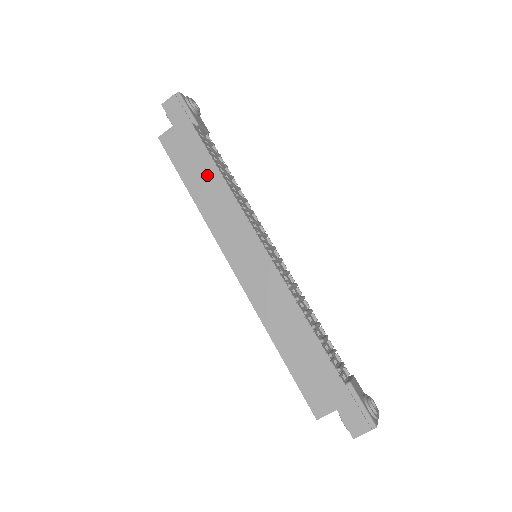
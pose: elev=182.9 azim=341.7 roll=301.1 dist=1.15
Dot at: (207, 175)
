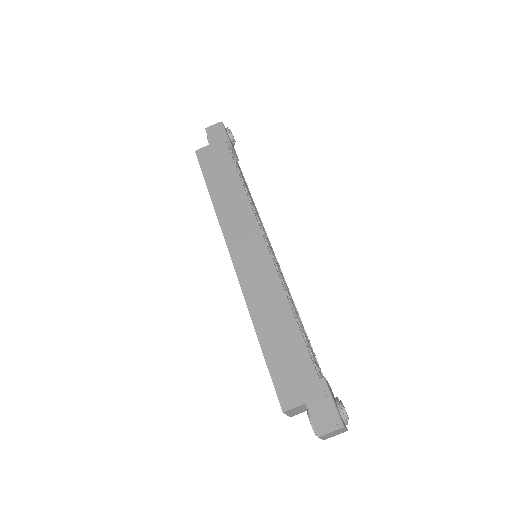
Dot at: (229, 182)
